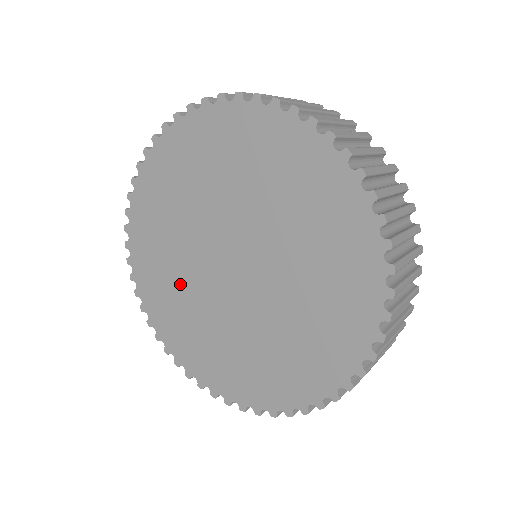
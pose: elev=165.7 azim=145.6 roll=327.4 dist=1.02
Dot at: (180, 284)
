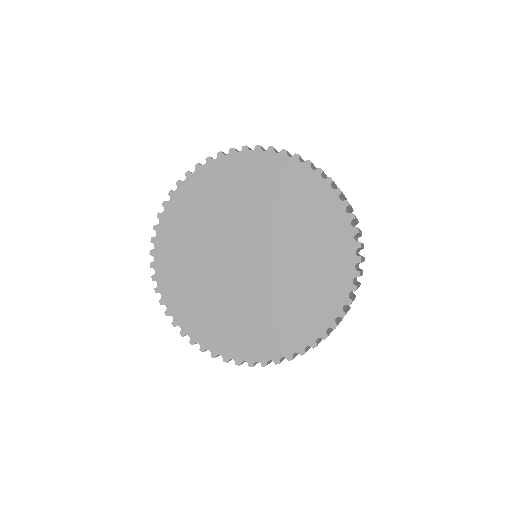
Dot at: (206, 225)
